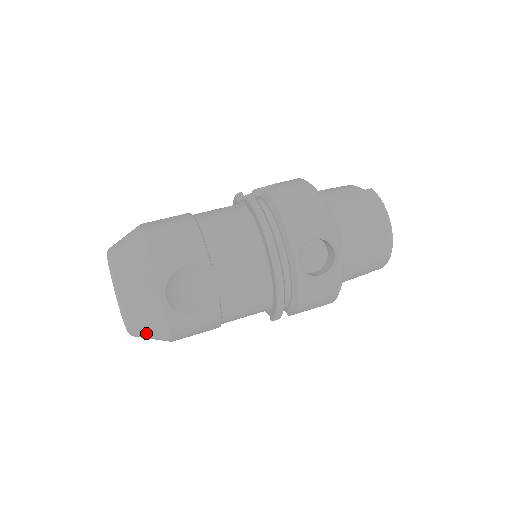
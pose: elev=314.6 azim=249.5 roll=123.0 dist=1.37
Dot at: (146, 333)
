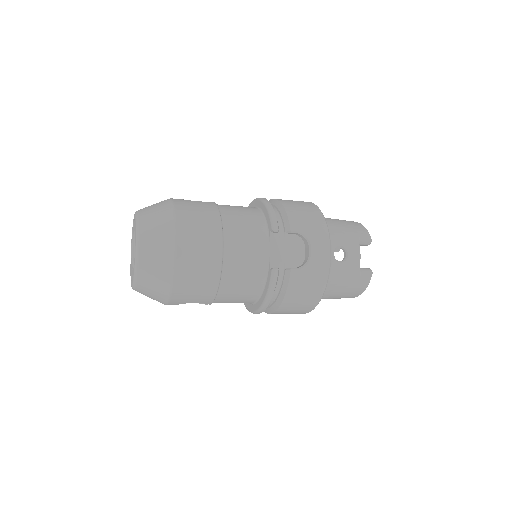
Dot at: (153, 213)
